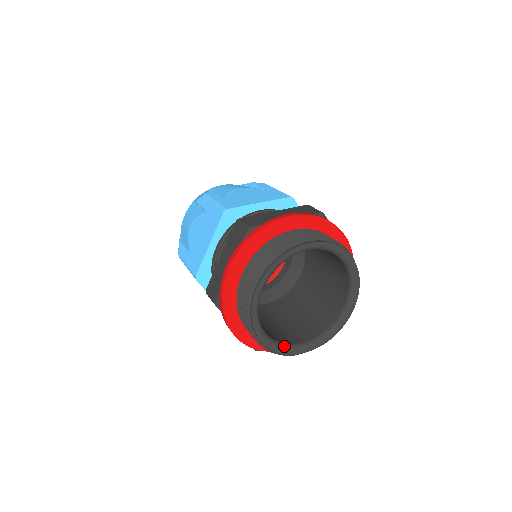
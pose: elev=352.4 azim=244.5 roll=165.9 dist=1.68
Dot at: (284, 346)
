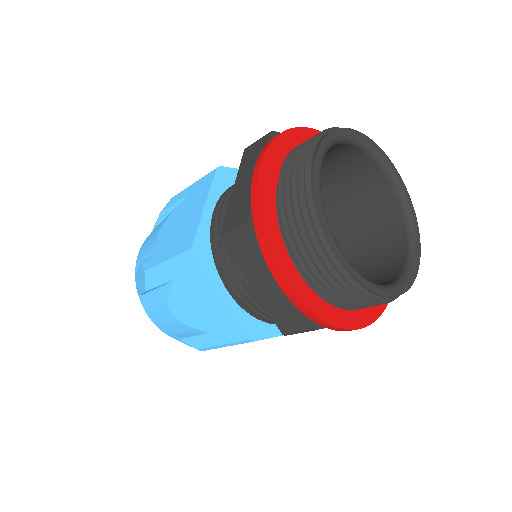
Dot at: (364, 277)
